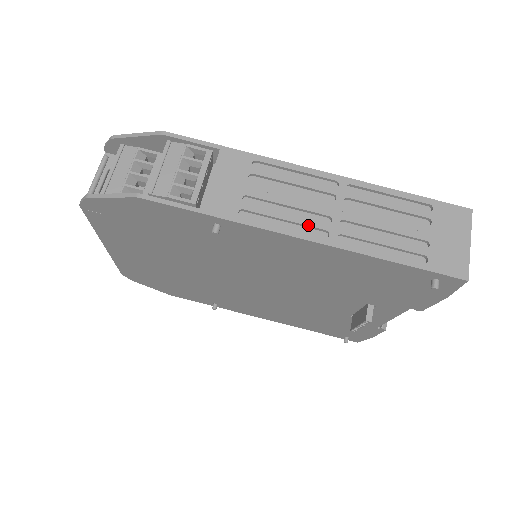
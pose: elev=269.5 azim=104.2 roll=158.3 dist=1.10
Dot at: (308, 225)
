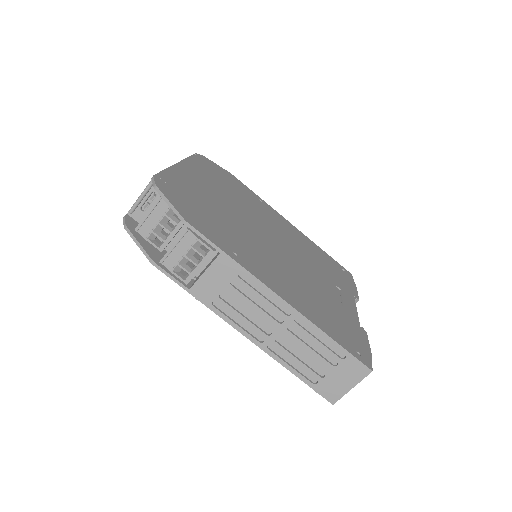
Dot at: (253, 330)
